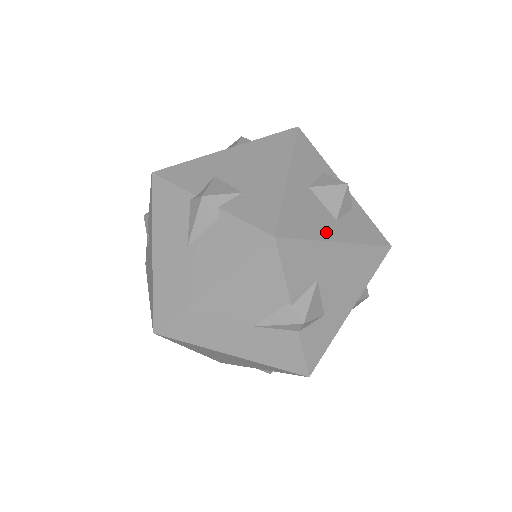
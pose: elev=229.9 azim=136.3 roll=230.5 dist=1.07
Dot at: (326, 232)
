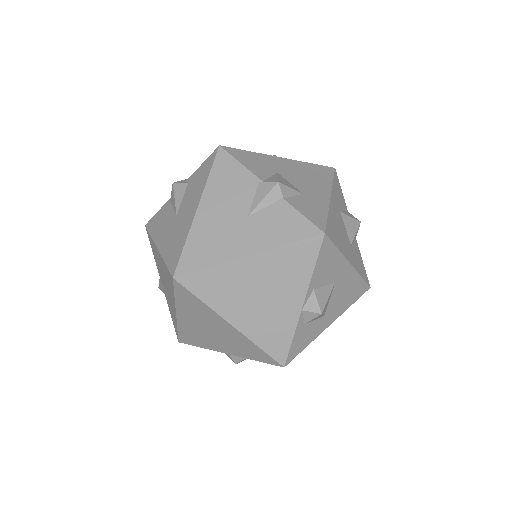
Dot at: occluded
